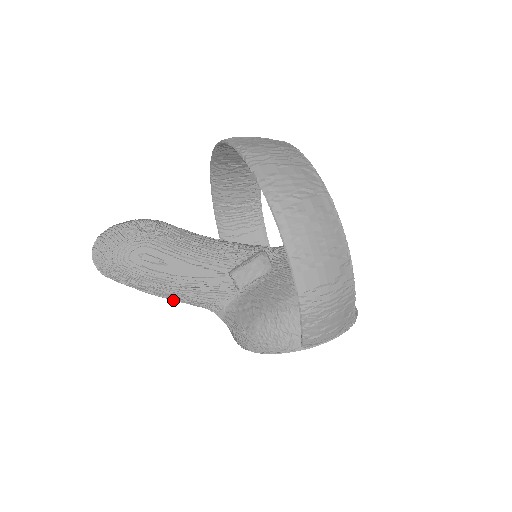
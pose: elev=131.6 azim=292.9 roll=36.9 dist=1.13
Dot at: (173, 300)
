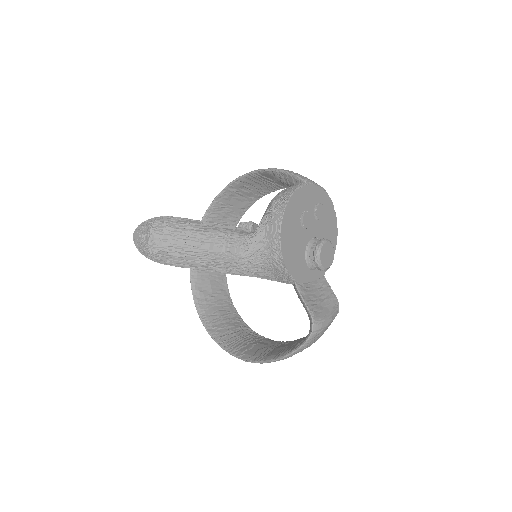
Dot at: (212, 239)
